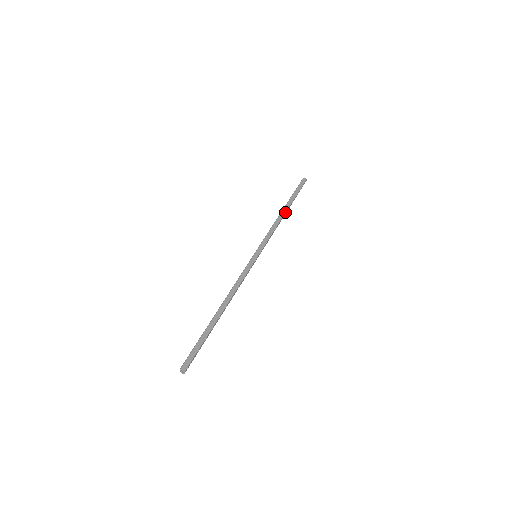
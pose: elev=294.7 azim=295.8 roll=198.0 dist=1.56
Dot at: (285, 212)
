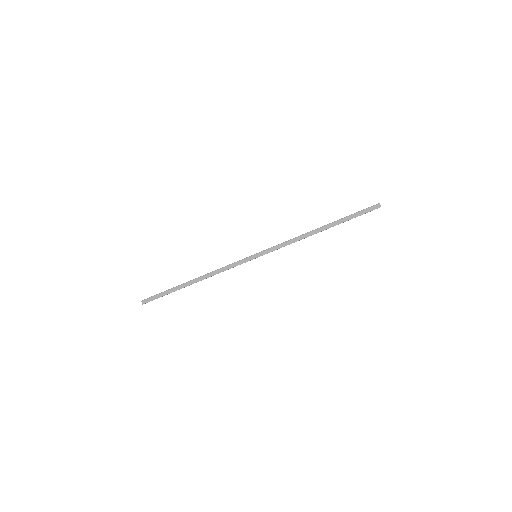
Dot at: occluded
